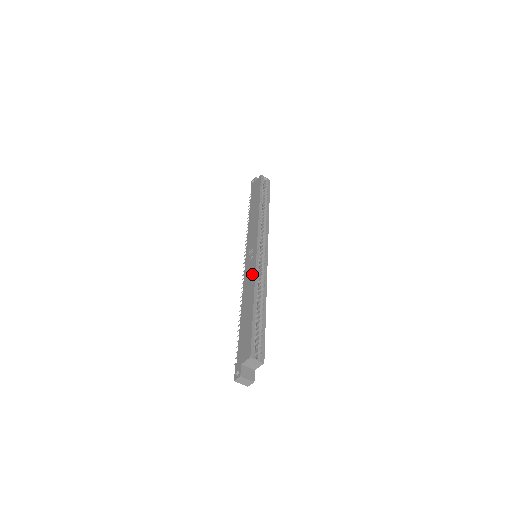
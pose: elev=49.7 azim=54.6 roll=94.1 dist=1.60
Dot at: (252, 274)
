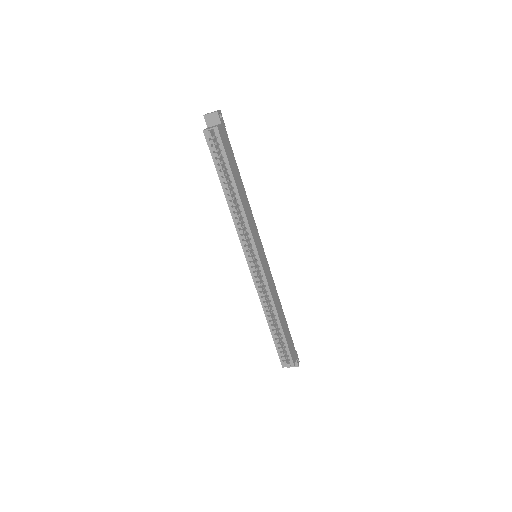
Dot at: (258, 291)
